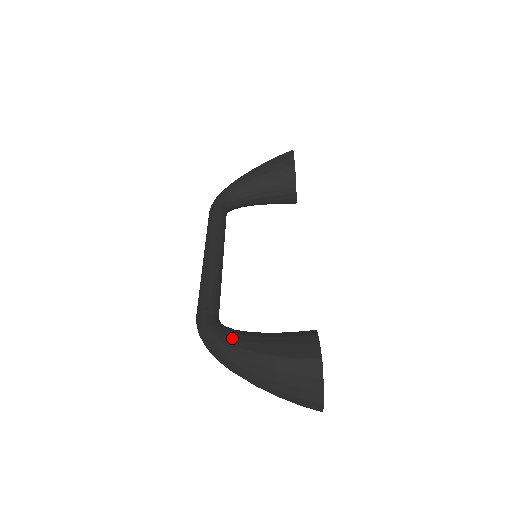
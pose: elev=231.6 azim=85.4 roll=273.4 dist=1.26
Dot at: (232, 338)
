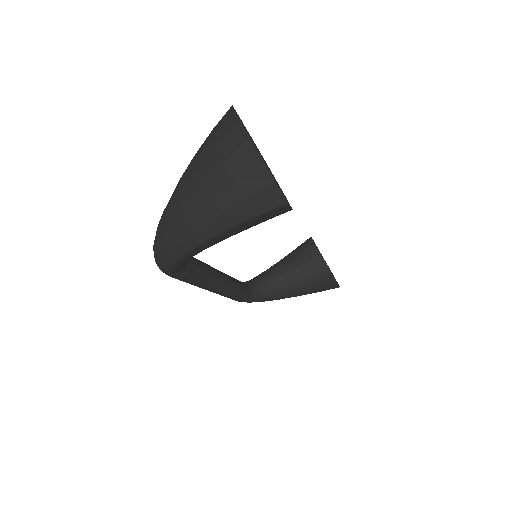
Dot at: occluded
